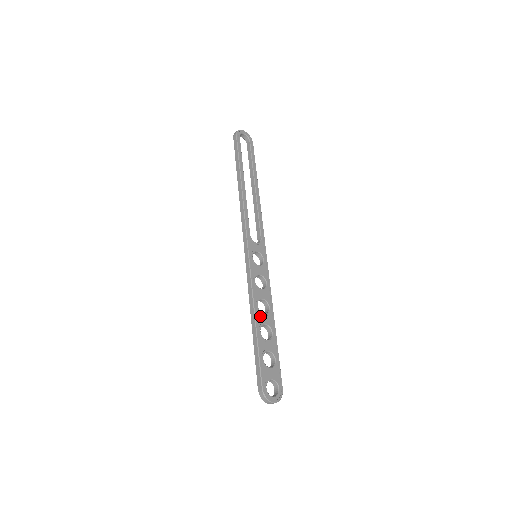
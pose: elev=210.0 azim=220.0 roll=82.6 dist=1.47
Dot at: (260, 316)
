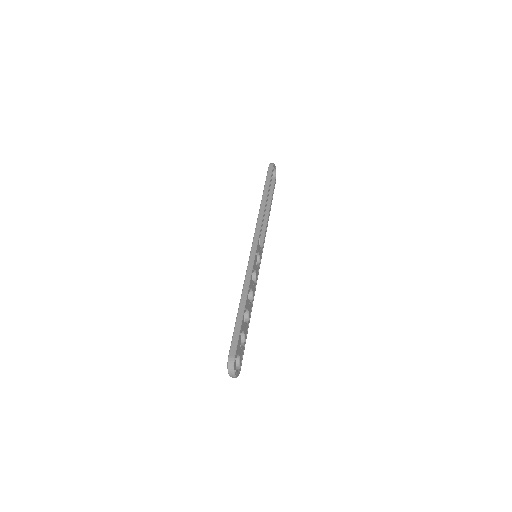
Dot at: (248, 300)
